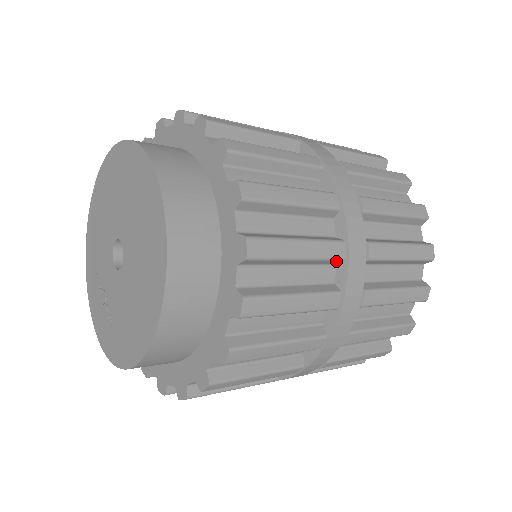
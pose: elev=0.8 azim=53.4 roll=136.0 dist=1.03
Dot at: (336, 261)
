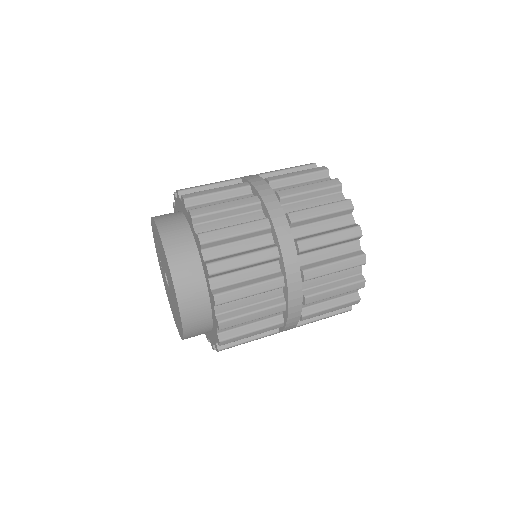
Dot at: occluded
